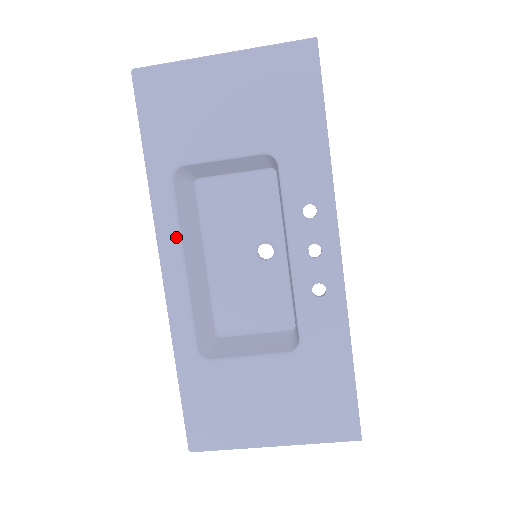
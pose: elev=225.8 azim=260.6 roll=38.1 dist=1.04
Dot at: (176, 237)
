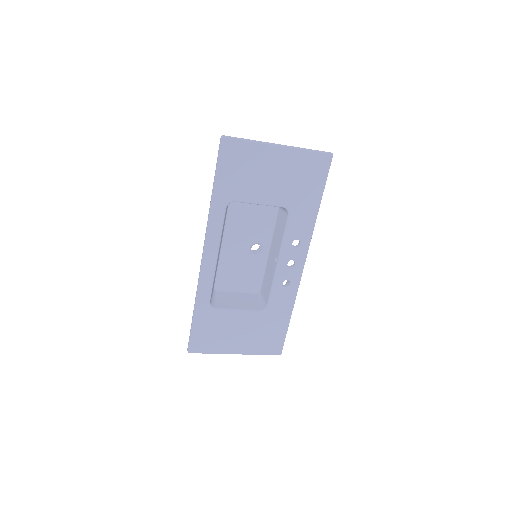
Dot at: (218, 241)
